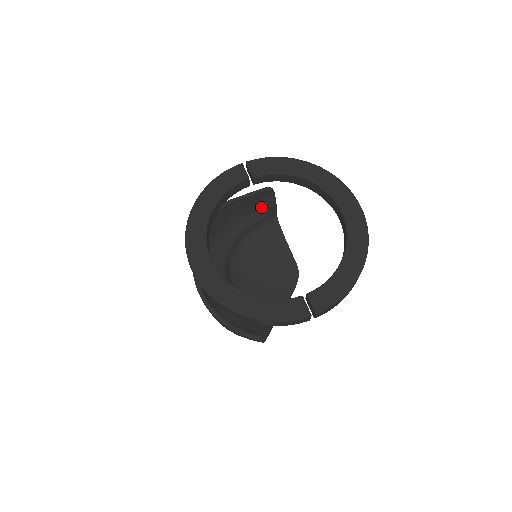
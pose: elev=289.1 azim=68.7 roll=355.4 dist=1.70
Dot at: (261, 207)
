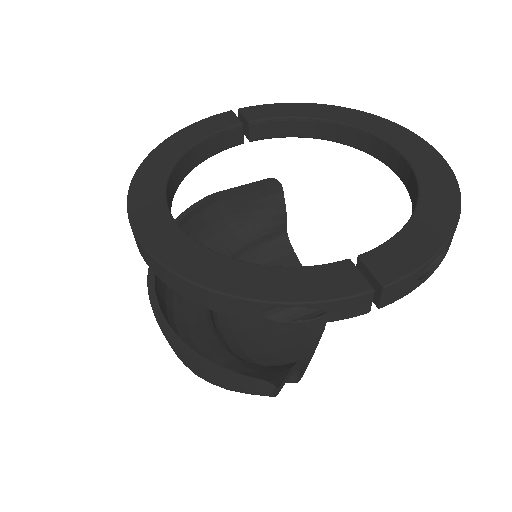
Dot at: (263, 213)
